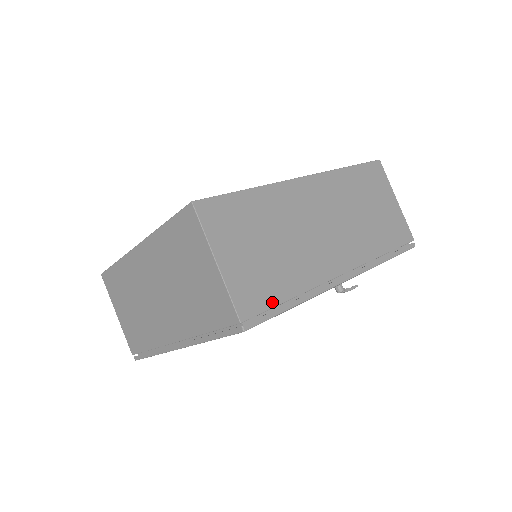
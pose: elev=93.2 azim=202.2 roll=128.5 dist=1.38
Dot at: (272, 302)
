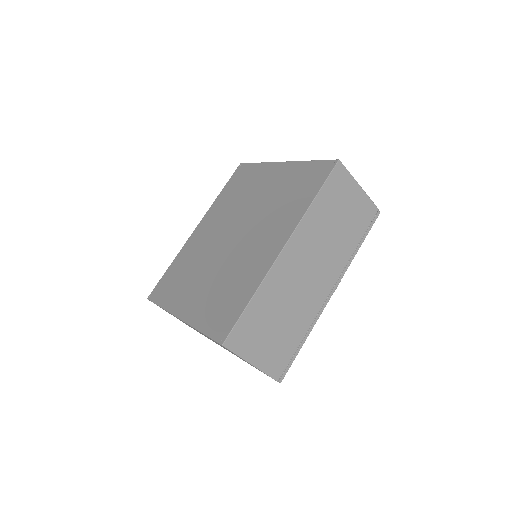
Dot at: (290, 354)
